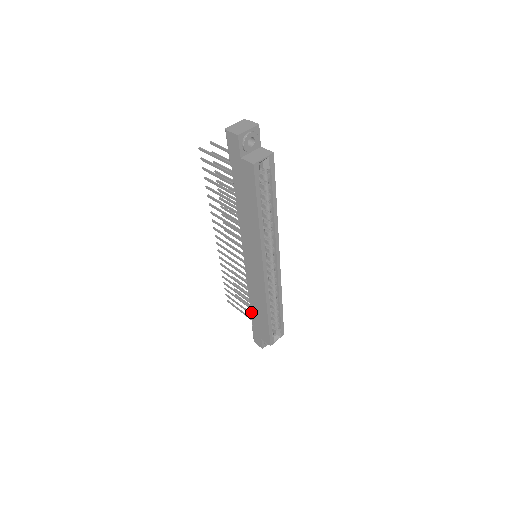
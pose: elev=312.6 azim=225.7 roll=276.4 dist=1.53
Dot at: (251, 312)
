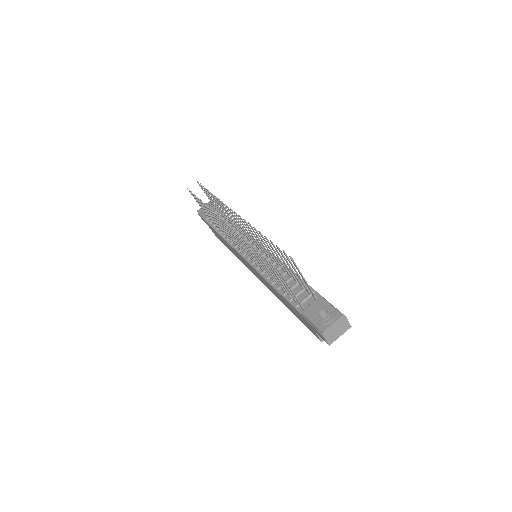
Dot at: (215, 231)
